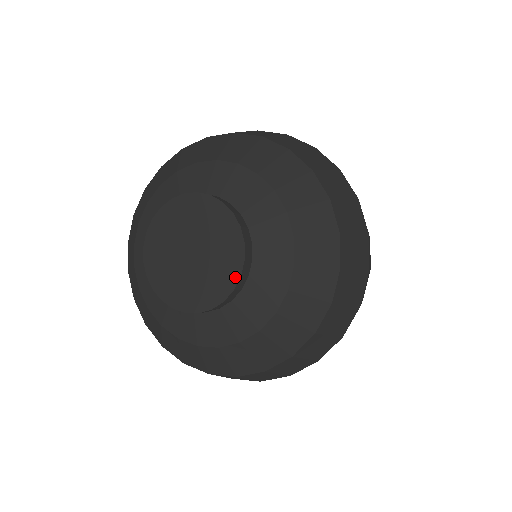
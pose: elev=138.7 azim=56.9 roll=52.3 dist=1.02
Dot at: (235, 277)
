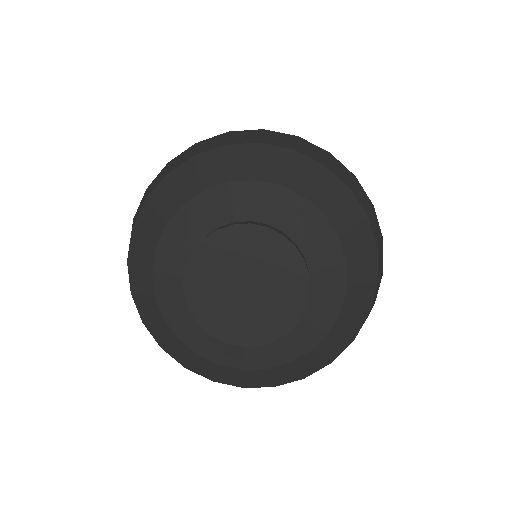
Dot at: (254, 342)
